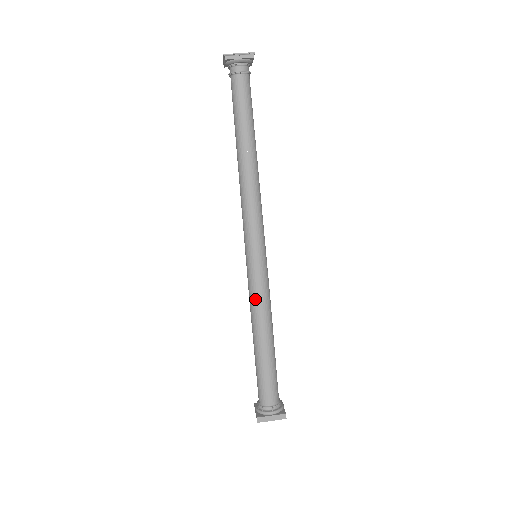
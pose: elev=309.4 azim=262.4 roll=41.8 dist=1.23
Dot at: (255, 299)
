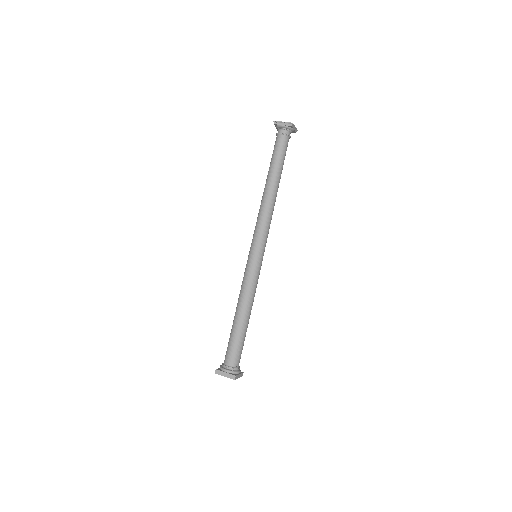
Dot at: (243, 284)
